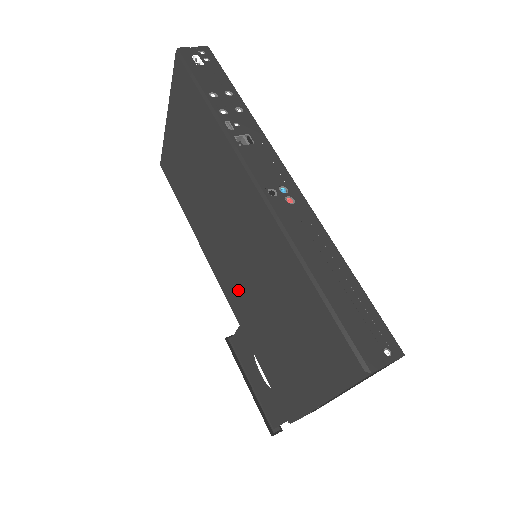
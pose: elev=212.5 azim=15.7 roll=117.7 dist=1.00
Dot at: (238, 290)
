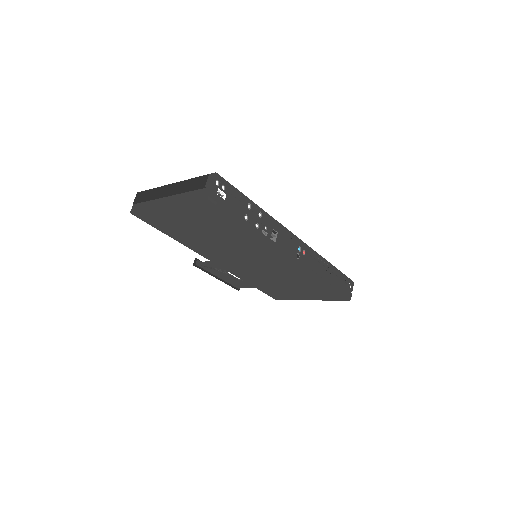
Dot at: (245, 272)
